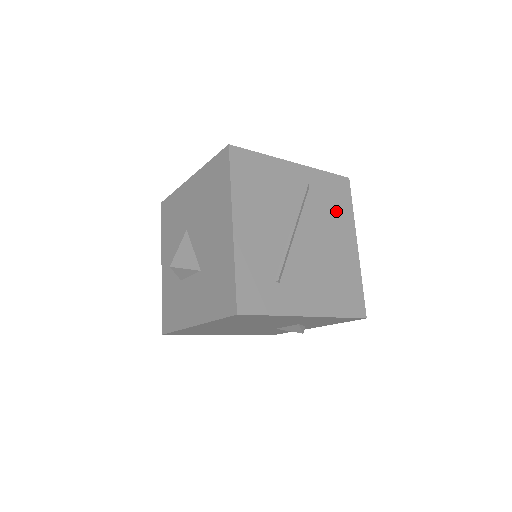
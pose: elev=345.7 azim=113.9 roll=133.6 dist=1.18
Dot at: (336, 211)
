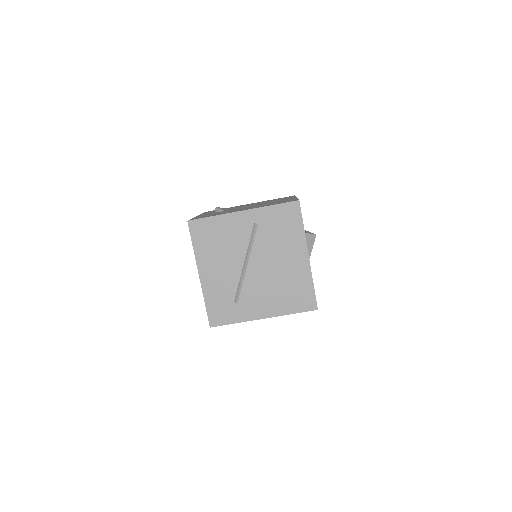
Dot at: (285, 235)
